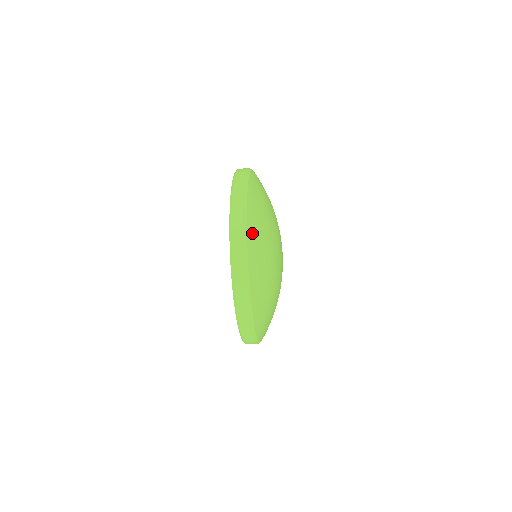
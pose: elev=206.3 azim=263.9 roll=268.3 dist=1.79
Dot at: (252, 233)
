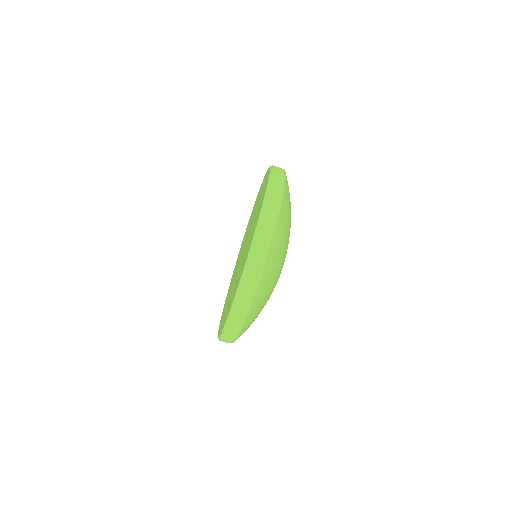
Dot at: occluded
